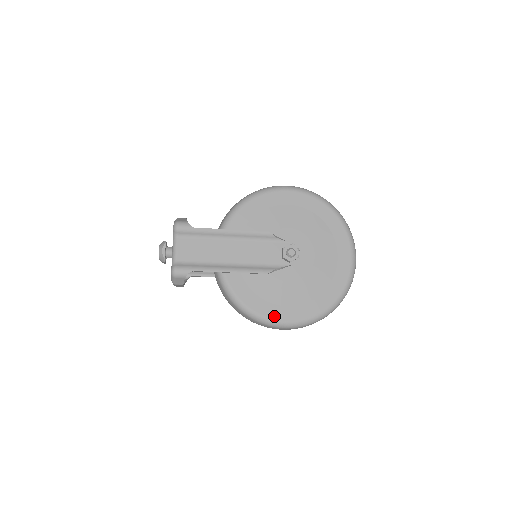
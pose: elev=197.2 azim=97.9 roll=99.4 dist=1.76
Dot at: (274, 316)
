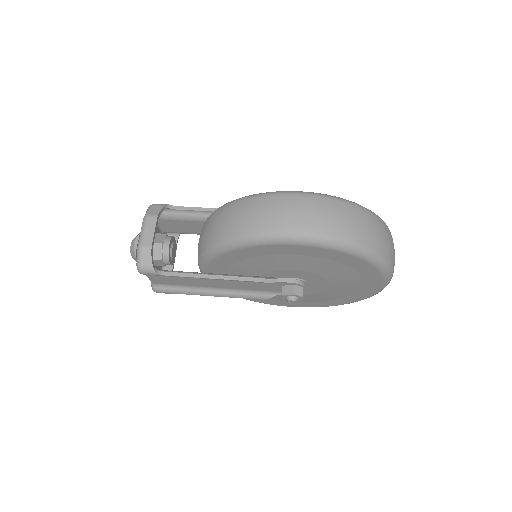
Dot at: (275, 304)
